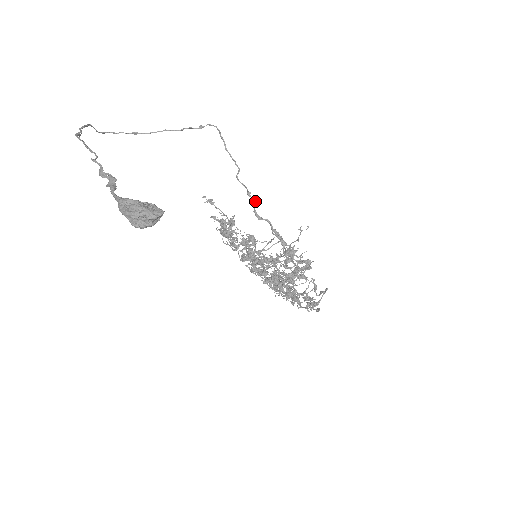
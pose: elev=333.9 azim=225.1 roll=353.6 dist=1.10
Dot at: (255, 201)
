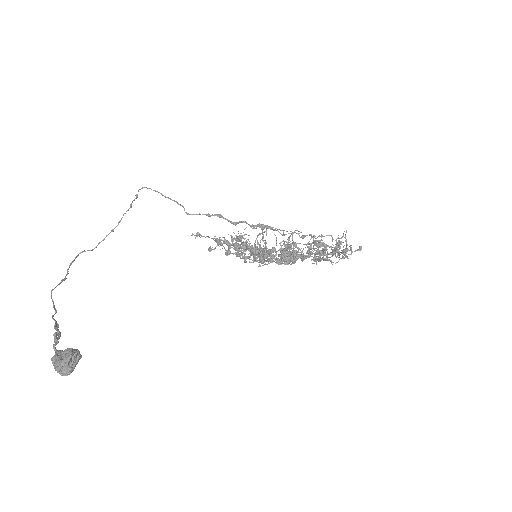
Dot at: (220, 214)
